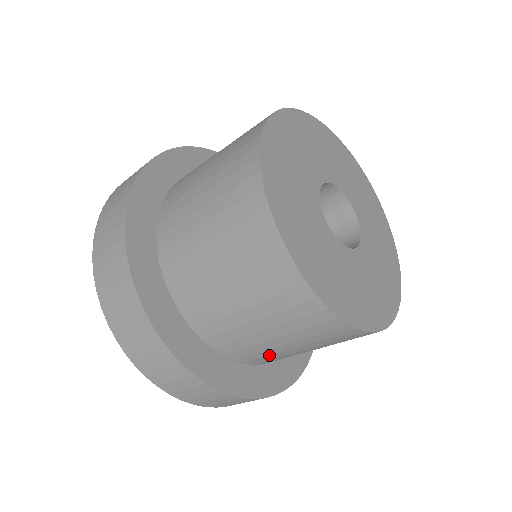
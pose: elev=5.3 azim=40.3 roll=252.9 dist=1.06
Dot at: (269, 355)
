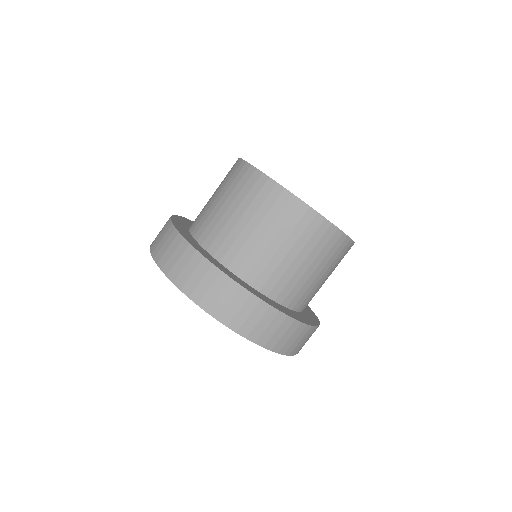
Dot at: (258, 259)
